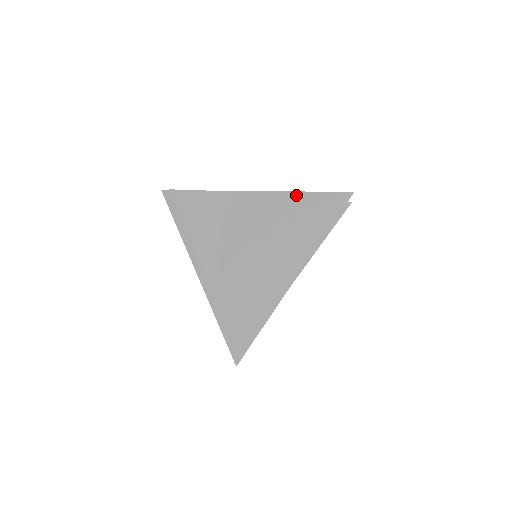
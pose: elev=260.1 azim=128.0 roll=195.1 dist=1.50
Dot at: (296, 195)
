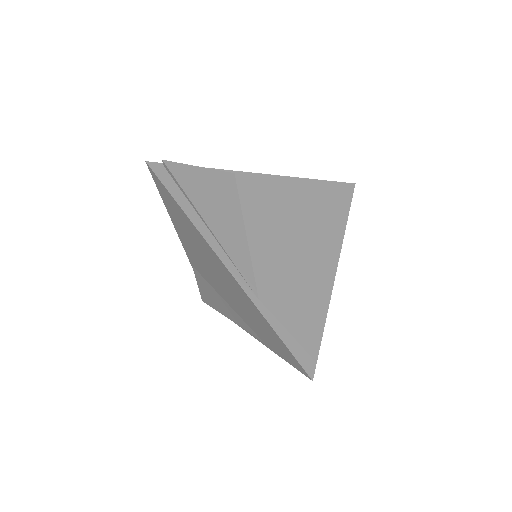
Dot at: (308, 182)
